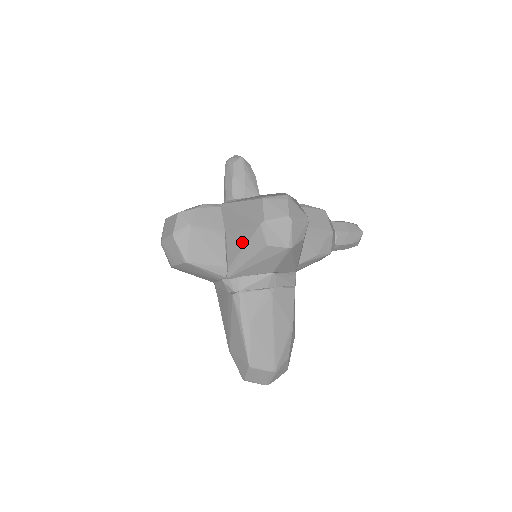
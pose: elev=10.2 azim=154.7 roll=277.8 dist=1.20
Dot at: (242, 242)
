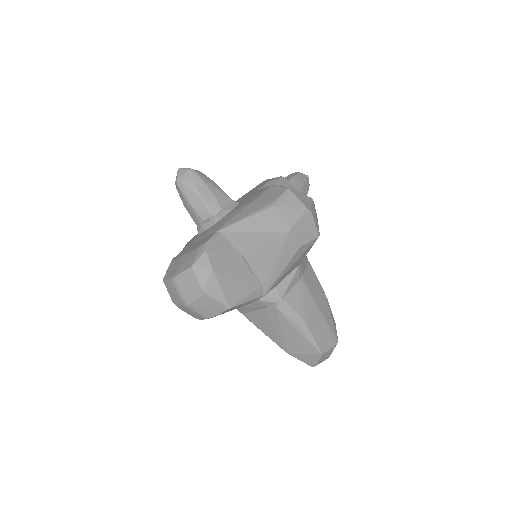
Dot at: (271, 256)
